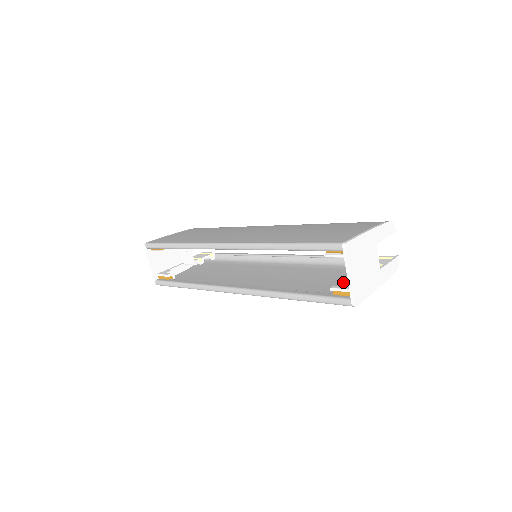
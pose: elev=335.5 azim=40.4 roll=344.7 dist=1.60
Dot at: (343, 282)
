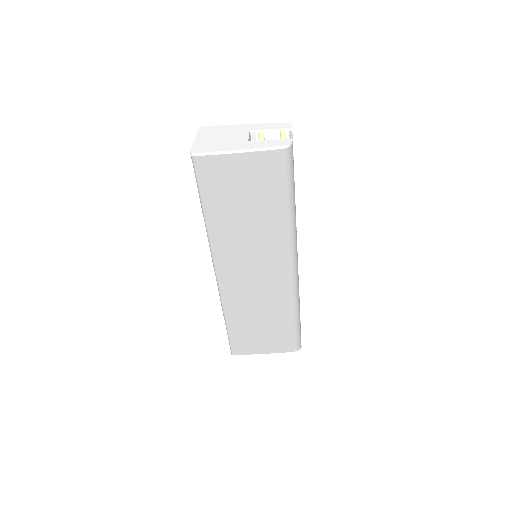
Dot at: (245, 185)
